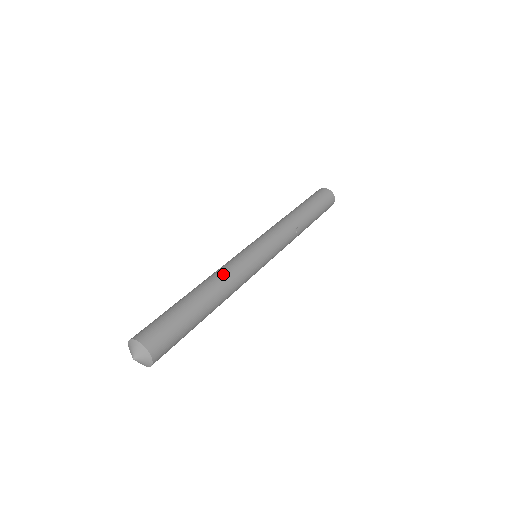
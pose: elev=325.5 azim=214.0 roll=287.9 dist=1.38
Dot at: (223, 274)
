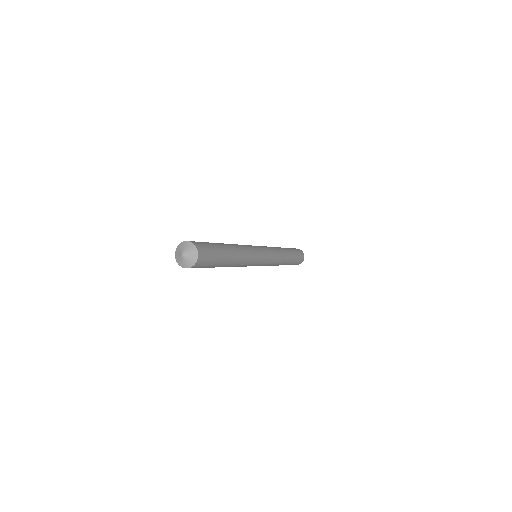
Dot at: (242, 246)
